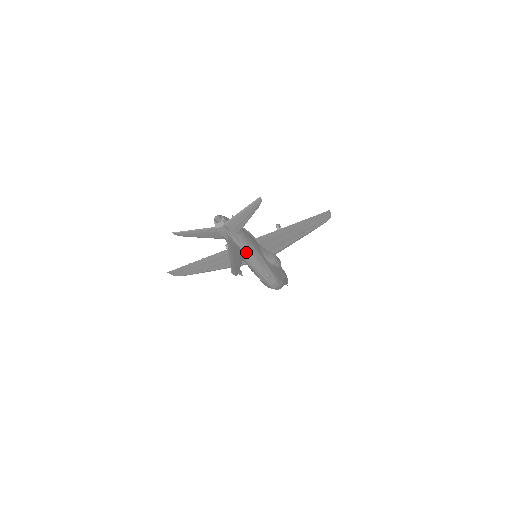
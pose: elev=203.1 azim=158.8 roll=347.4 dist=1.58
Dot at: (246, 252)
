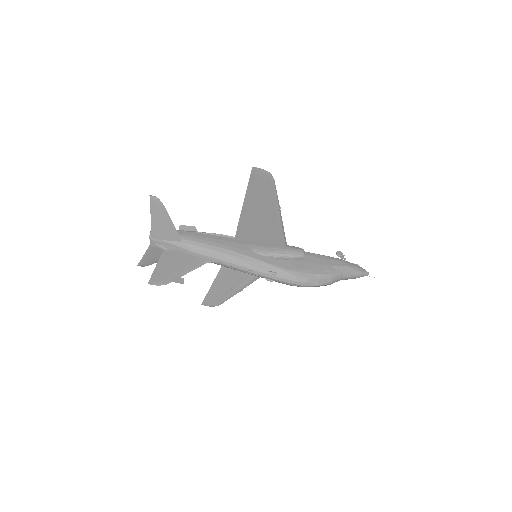
Dot at: (210, 256)
